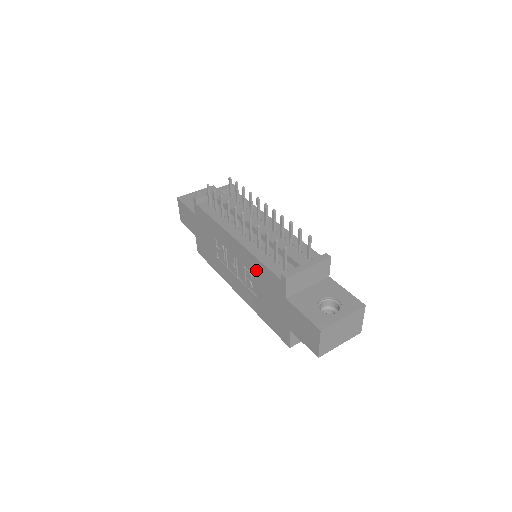
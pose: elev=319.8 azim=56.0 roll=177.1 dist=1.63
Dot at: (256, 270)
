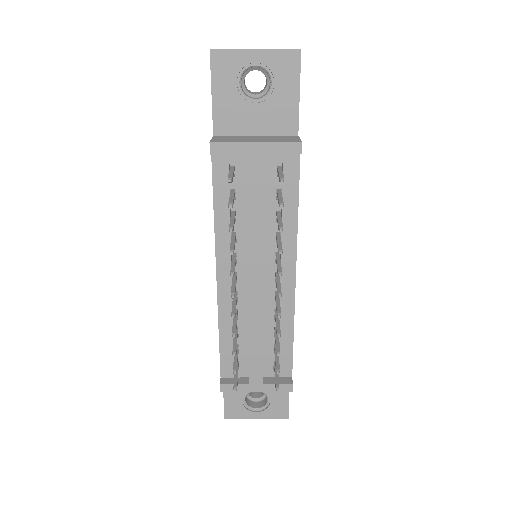
Dot at: occluded
